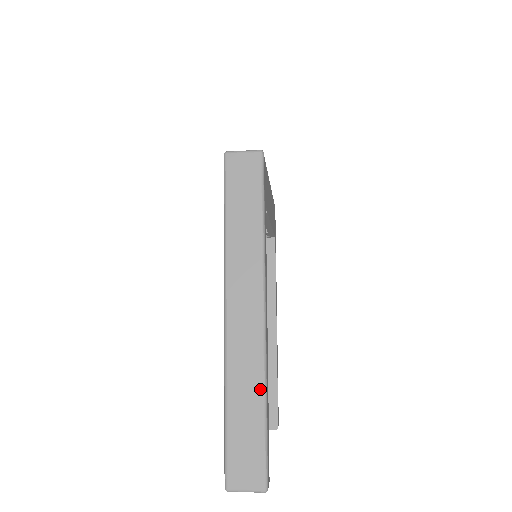
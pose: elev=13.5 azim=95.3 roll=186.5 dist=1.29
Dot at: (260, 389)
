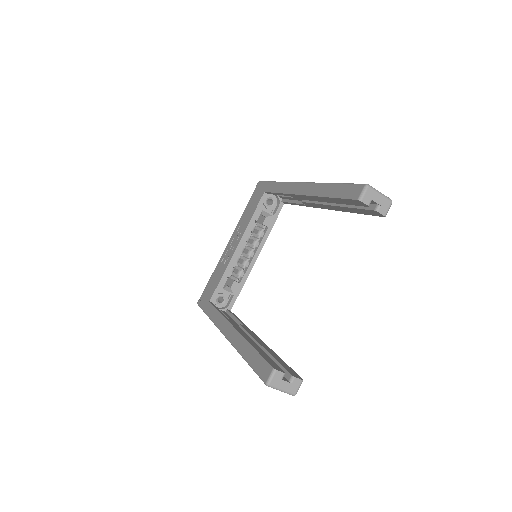
Dot at: occluded
